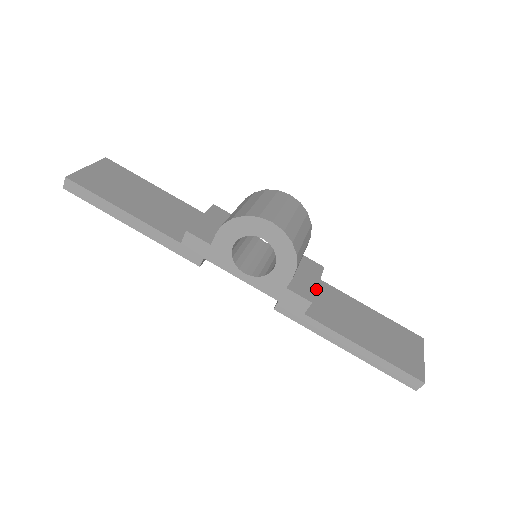
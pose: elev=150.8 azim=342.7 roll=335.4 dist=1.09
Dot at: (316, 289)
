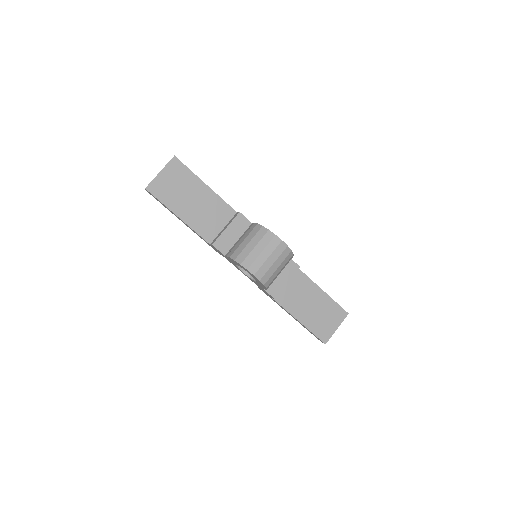
Dot at: occluded
